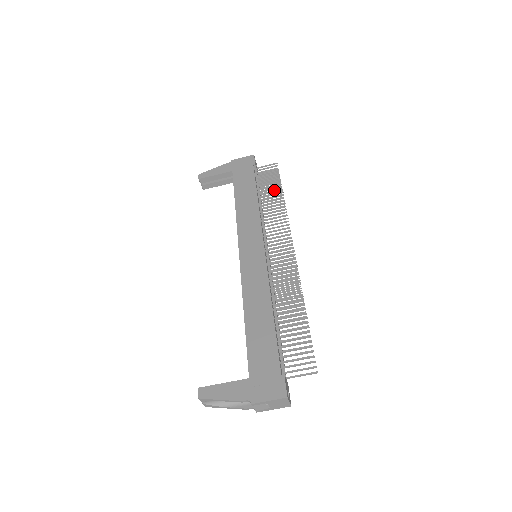
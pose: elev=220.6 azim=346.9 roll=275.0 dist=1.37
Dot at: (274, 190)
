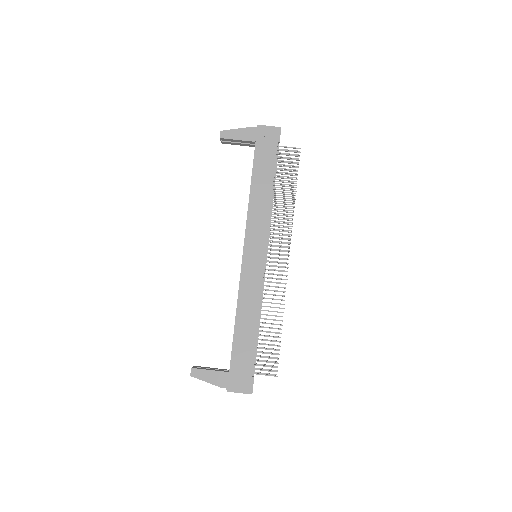
Dot at: (289, 186)
